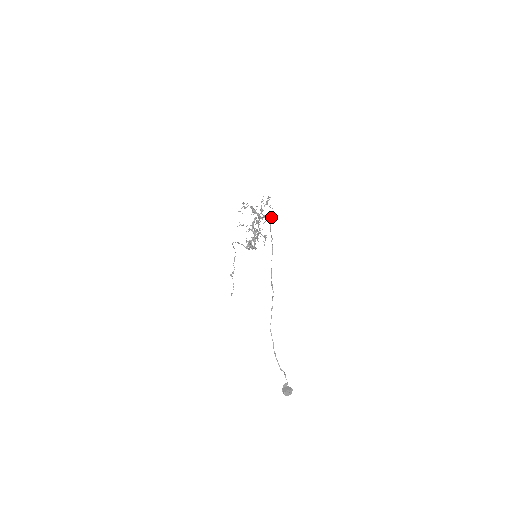
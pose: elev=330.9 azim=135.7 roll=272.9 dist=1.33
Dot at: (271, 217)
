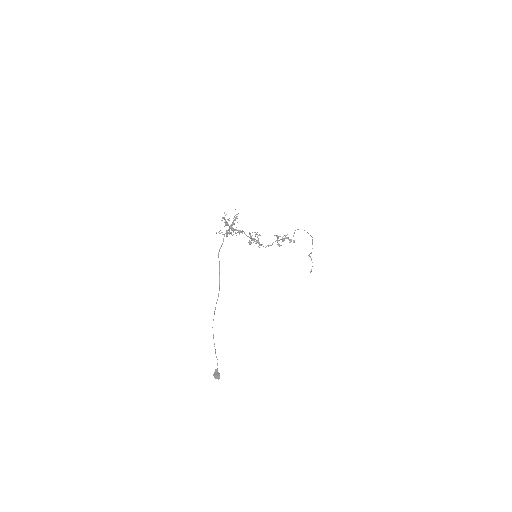
Dot at: (239, 231)
